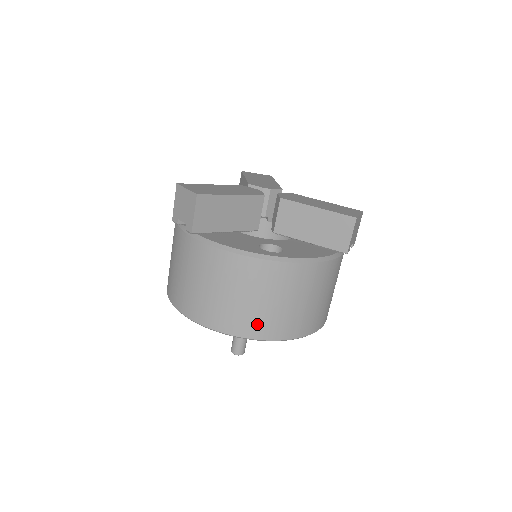
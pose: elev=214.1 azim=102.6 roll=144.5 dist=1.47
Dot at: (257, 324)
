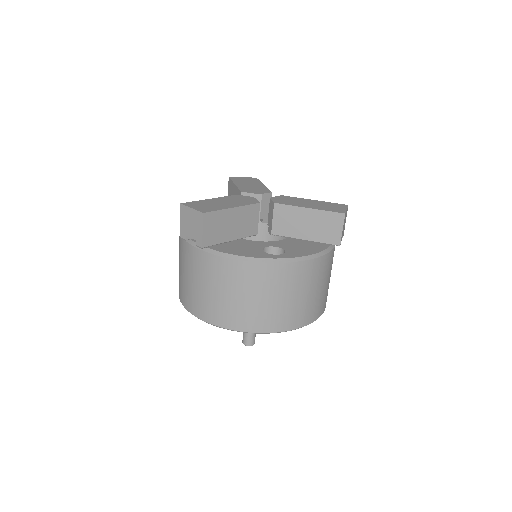
Dot at: (270, 319)
